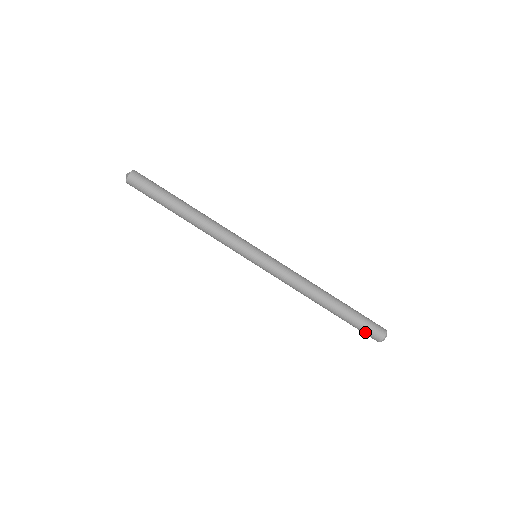
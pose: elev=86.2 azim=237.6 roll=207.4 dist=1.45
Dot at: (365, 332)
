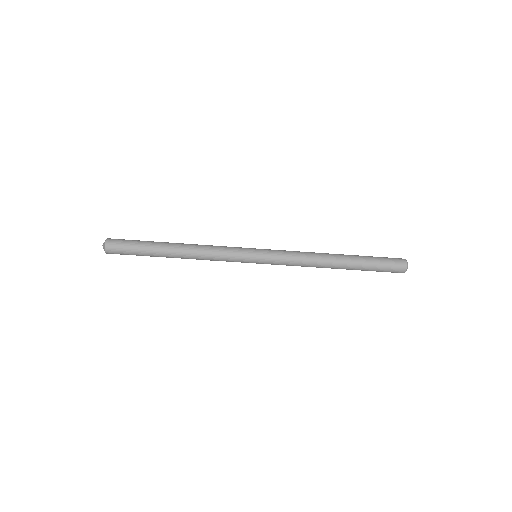
Dot at: occluded
